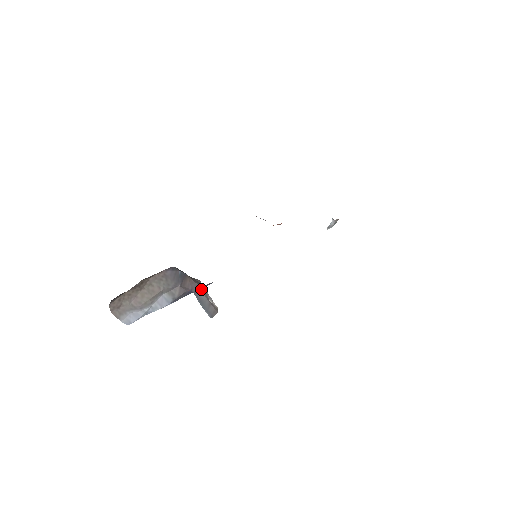
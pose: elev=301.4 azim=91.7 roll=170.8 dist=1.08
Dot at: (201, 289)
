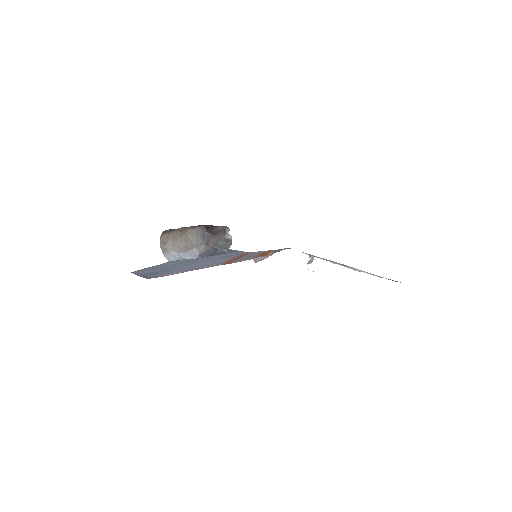
Dot at: (221, 239)
